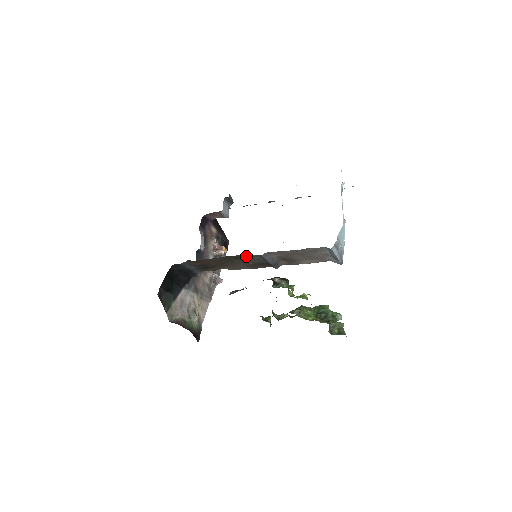
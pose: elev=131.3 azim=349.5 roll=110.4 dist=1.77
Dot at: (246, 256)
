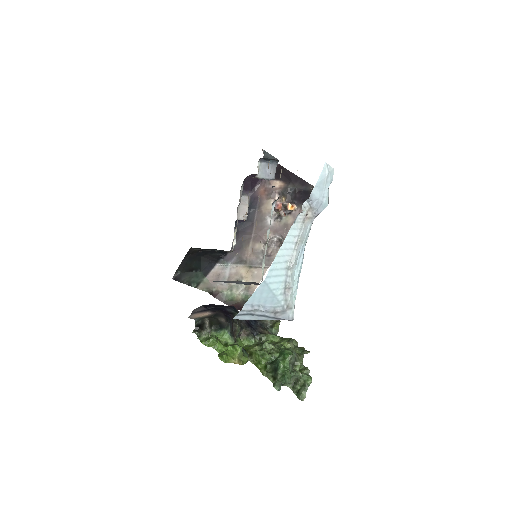
Dot at: occluded
